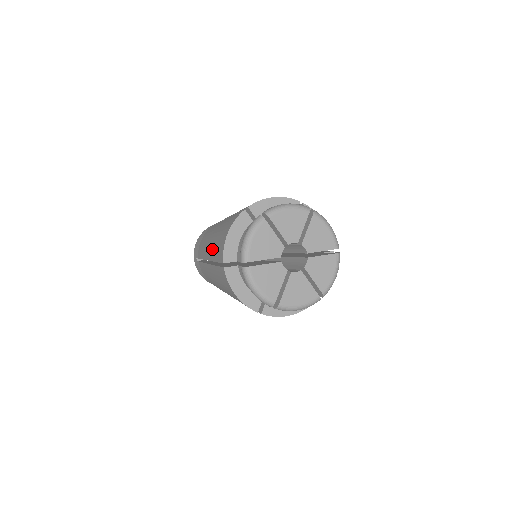
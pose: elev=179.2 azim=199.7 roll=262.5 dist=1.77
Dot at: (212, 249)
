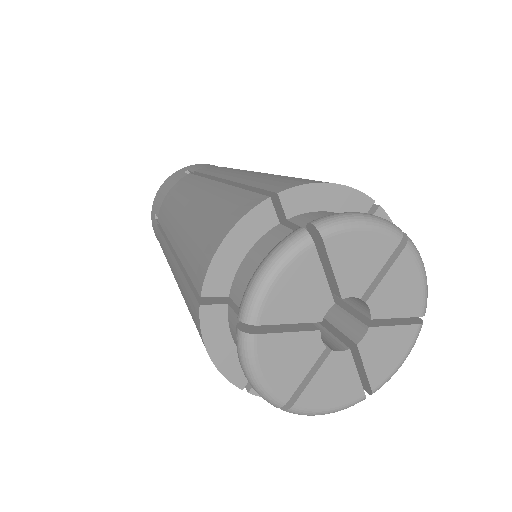
Dot at: (184, 237)
